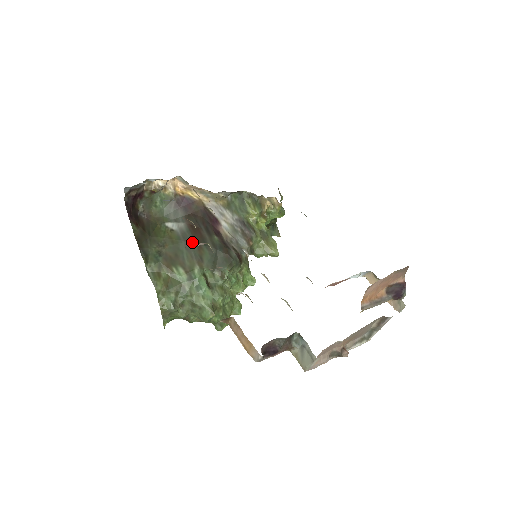
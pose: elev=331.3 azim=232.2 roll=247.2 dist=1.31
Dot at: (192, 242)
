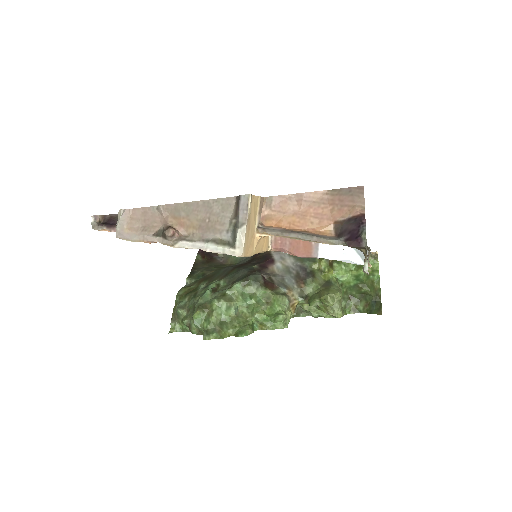
Dot at: (232, 267)
